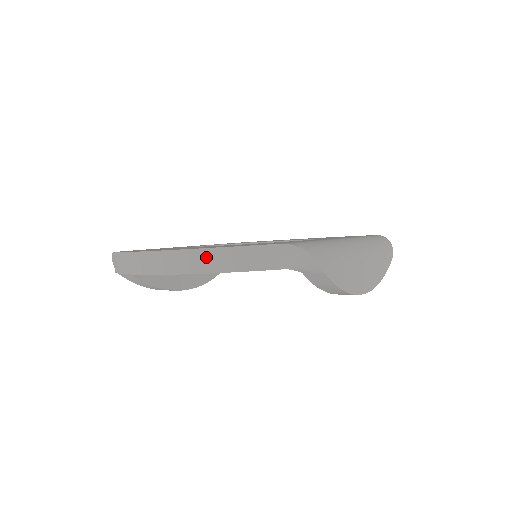
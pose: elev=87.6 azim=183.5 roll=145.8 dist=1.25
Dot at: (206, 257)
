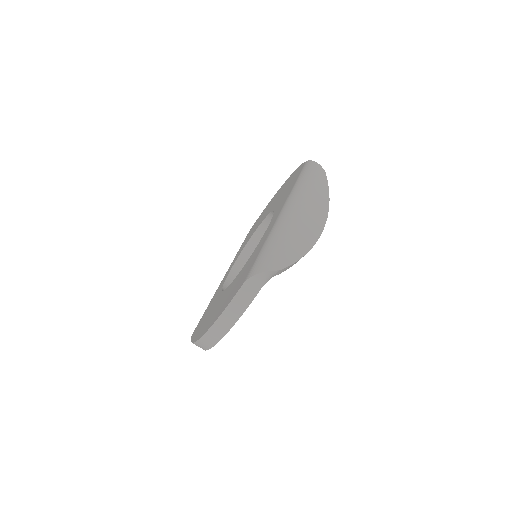
Dot at: (222, 323)
